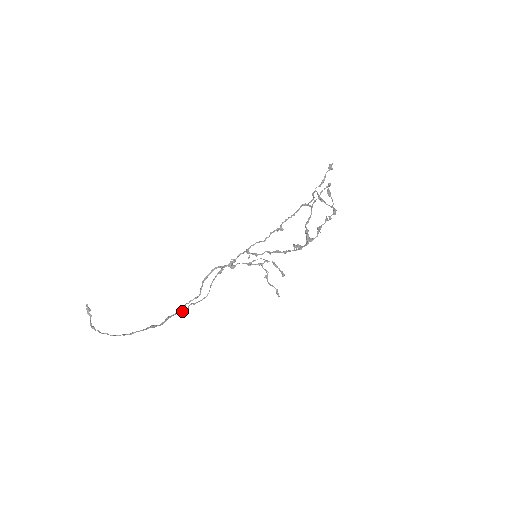
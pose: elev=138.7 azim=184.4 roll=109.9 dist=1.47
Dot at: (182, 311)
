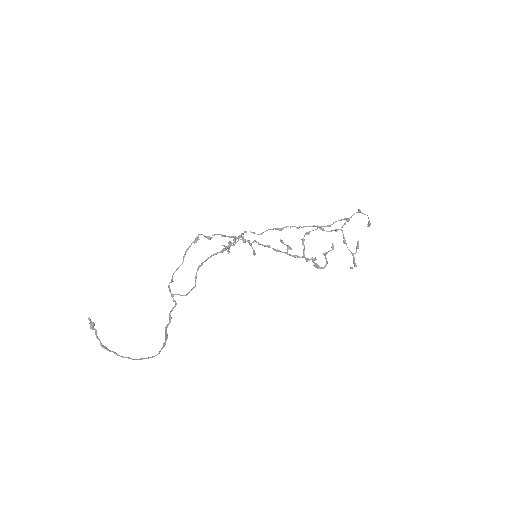
Dot at: (174, 301)
